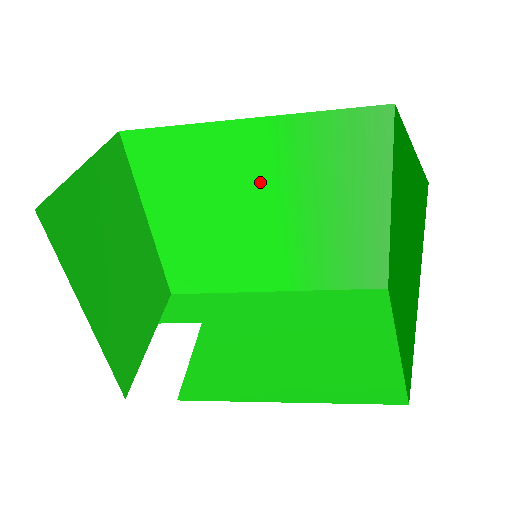
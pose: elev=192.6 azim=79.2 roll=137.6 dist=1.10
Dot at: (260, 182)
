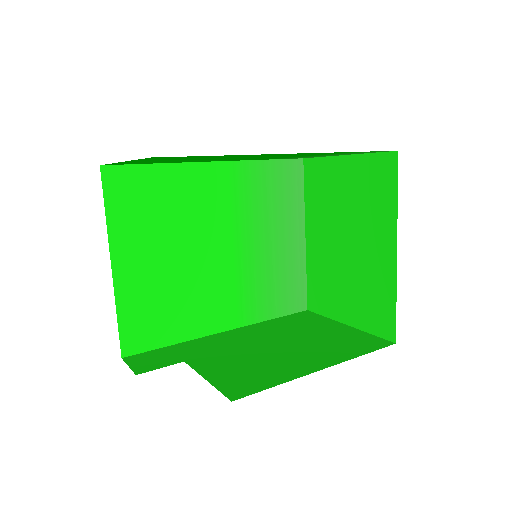
Dot at: (219, 217)
